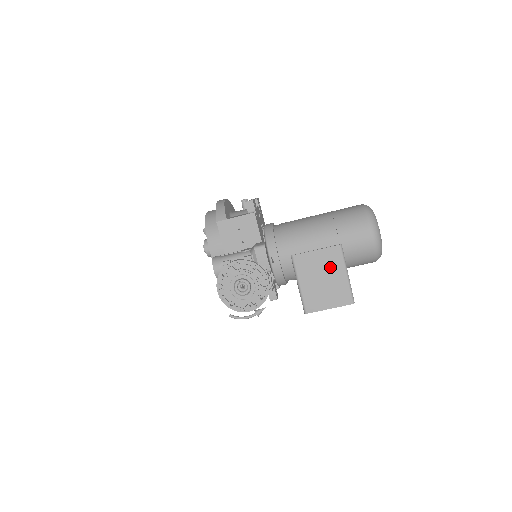
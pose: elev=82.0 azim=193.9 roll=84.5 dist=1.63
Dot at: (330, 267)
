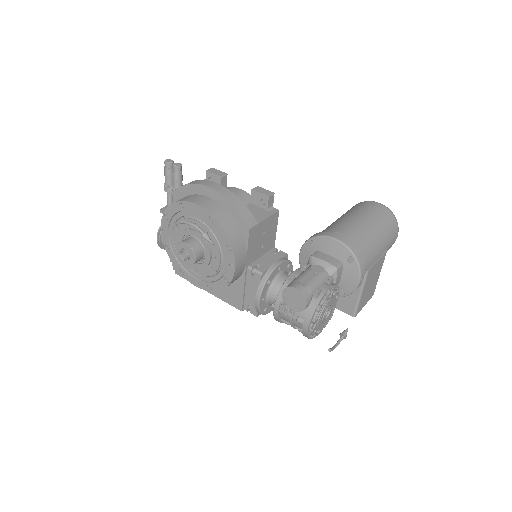
Dot at: (378, 271)
